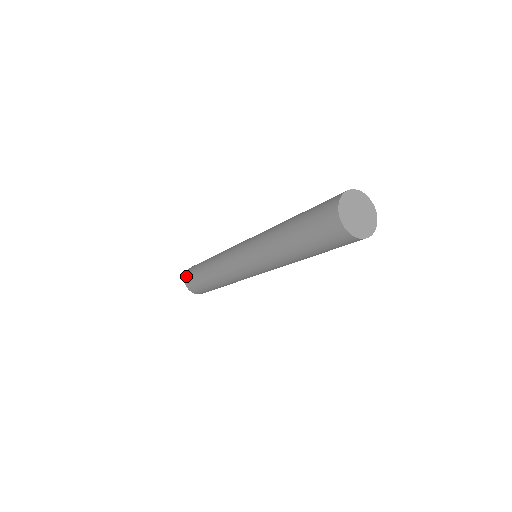
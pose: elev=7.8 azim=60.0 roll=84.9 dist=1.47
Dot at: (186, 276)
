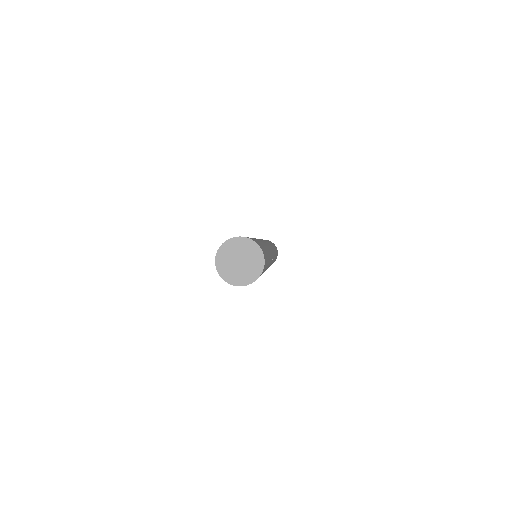
Dot at: occluded
